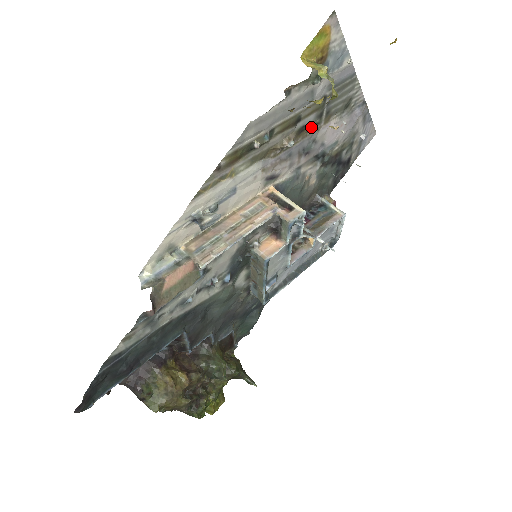
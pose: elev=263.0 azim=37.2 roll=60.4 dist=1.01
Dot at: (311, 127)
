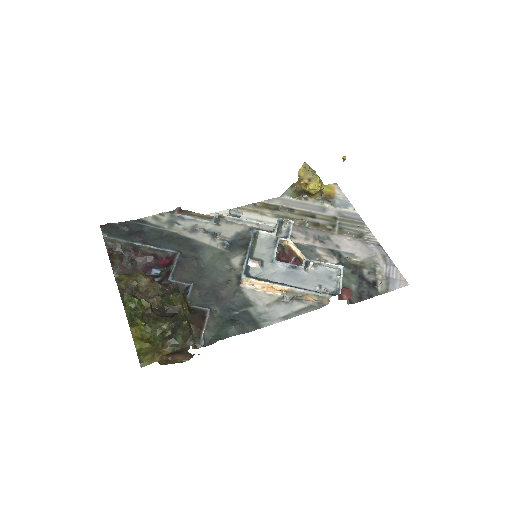
Dot at: (325, 228)
